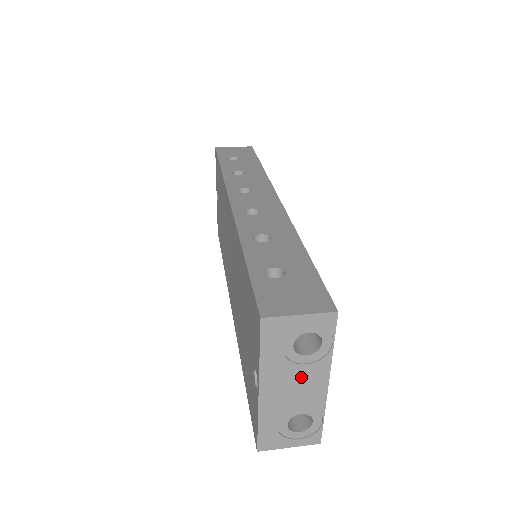
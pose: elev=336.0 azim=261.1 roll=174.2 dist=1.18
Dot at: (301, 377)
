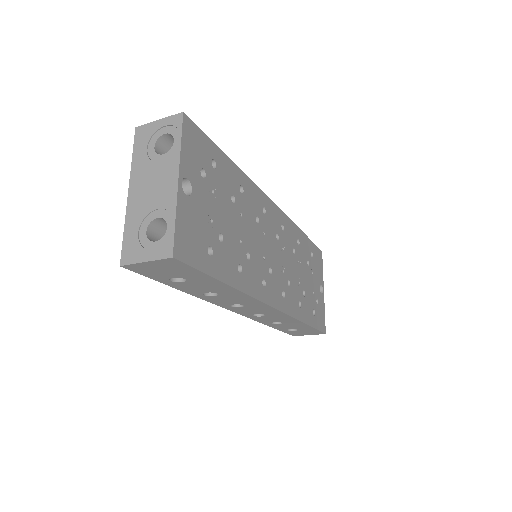
Dot at: (158, 175)
